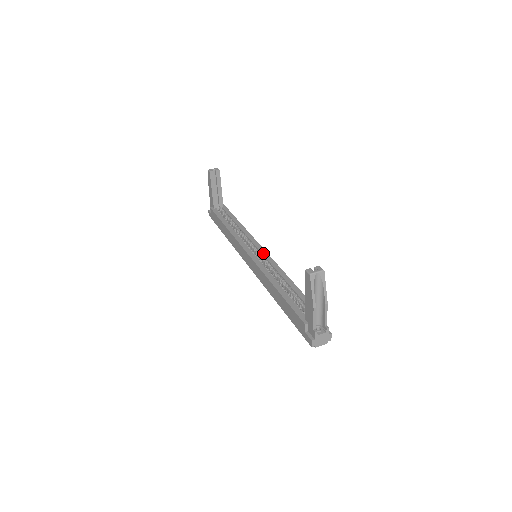
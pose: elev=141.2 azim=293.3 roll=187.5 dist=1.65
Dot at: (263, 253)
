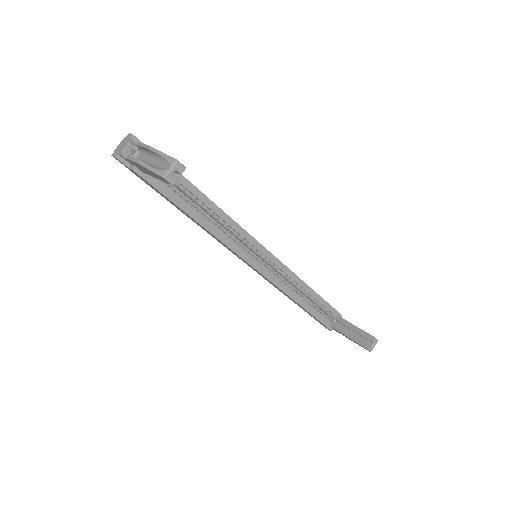
Dot at: (269, 258)
